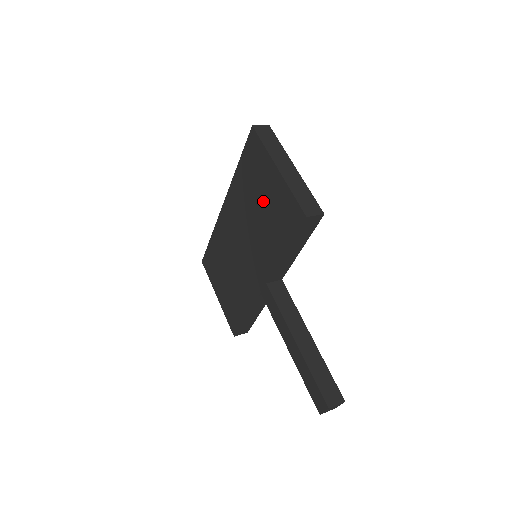
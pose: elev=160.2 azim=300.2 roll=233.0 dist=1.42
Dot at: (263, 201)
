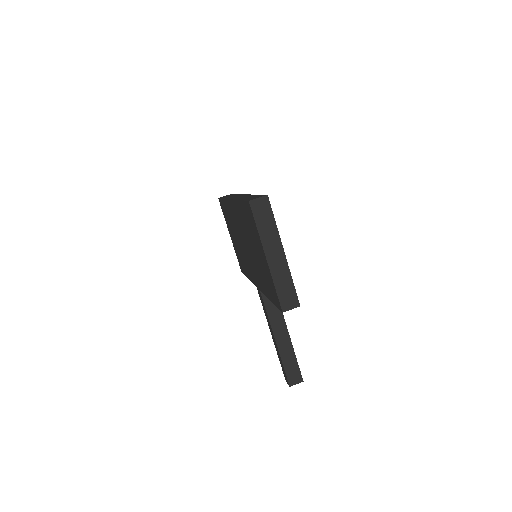
Dot at: (257, 254)
